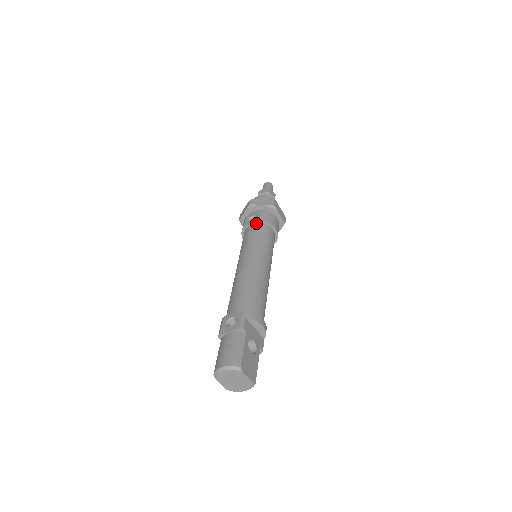
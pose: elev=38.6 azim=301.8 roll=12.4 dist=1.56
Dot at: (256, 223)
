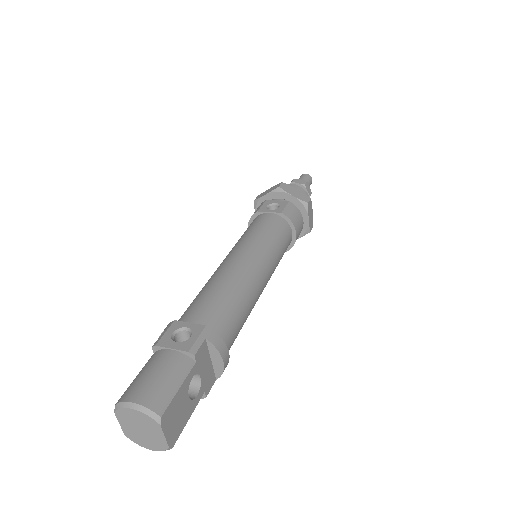
Dot at: (276, 214)
